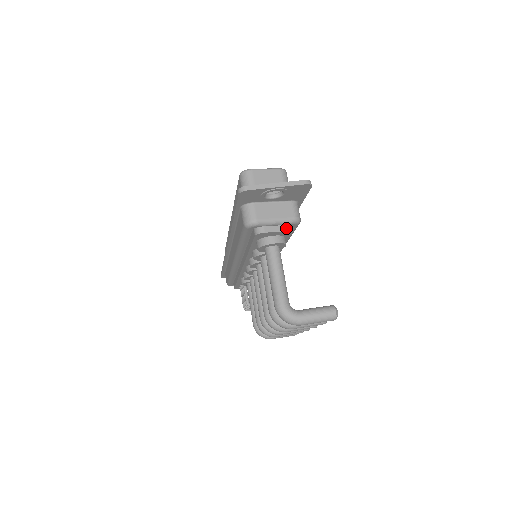
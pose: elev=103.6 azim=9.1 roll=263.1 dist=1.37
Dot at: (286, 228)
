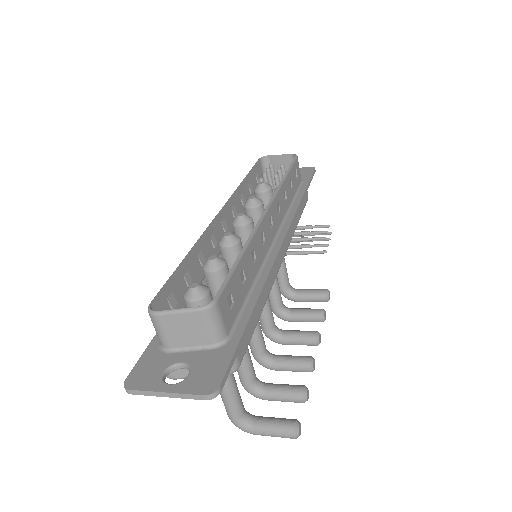
Dot at: occluded
